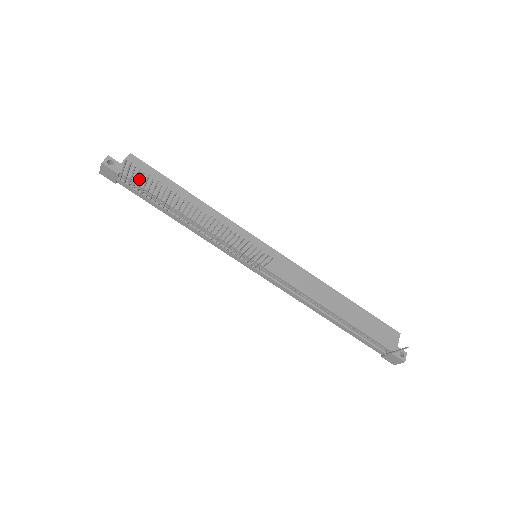
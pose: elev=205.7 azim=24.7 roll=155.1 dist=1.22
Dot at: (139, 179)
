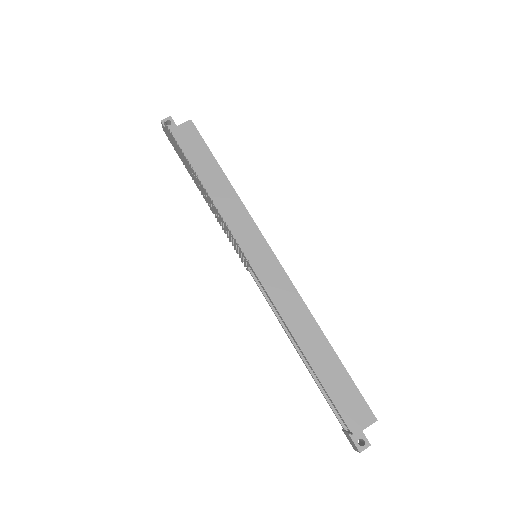
Dot at: (184, 144)
